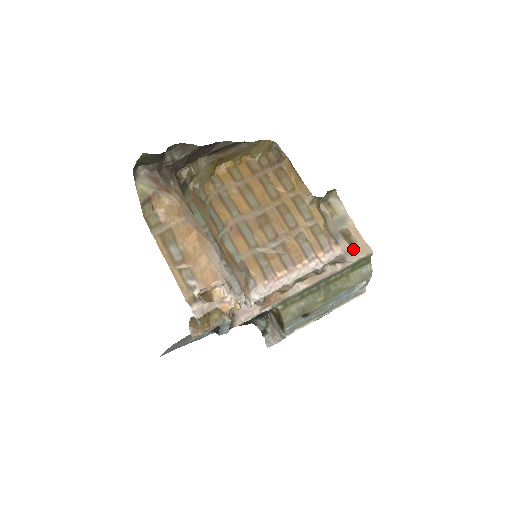
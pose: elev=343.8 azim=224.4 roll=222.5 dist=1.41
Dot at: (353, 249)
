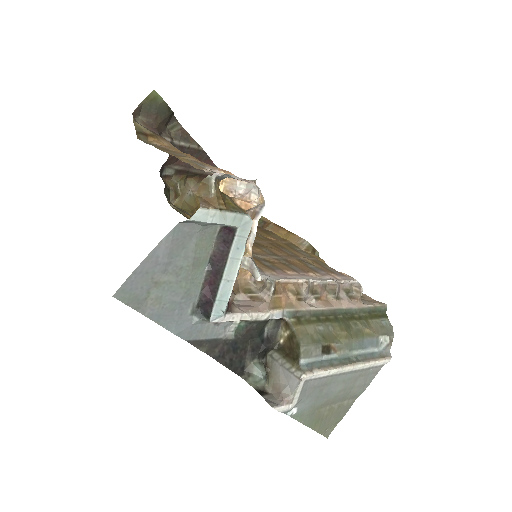
Dot at: (363, 299)
